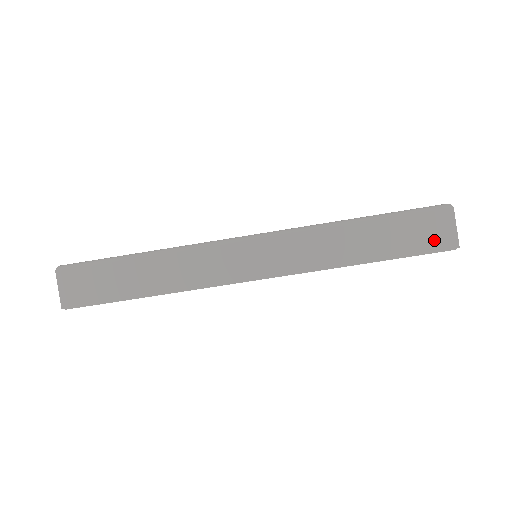
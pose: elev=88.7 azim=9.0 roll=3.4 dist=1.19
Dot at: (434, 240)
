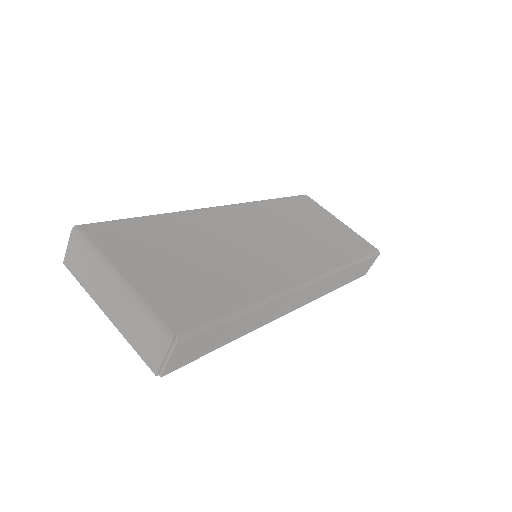
Dot at: (364, 272)
